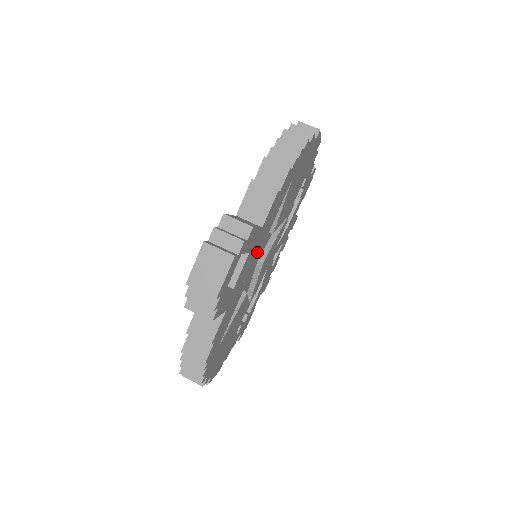
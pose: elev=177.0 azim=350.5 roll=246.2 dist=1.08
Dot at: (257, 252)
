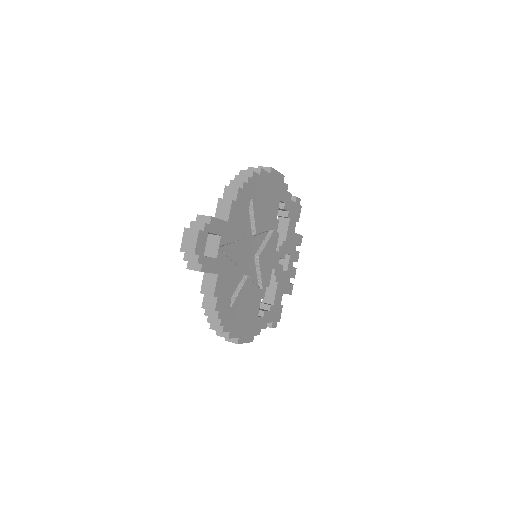
Dot at: (247, 248)
